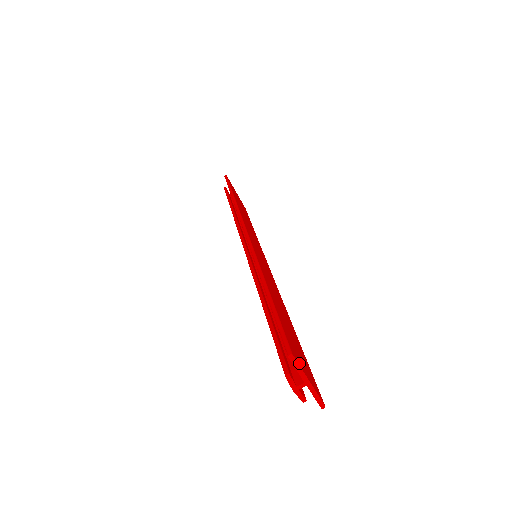
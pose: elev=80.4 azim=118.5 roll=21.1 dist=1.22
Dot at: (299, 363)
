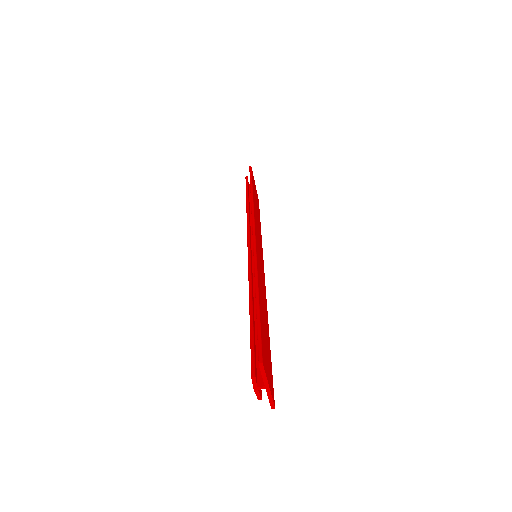
Dot at: (265, 370)
